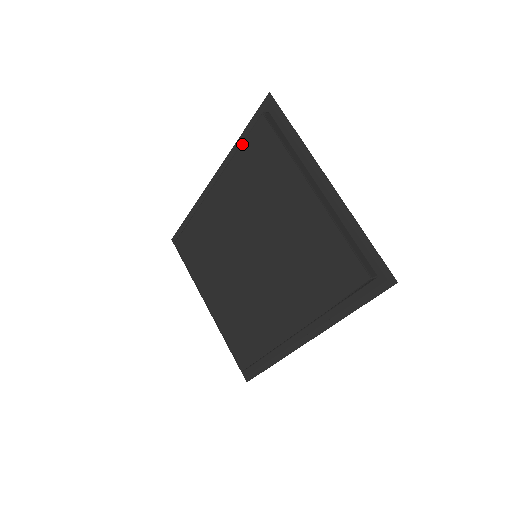
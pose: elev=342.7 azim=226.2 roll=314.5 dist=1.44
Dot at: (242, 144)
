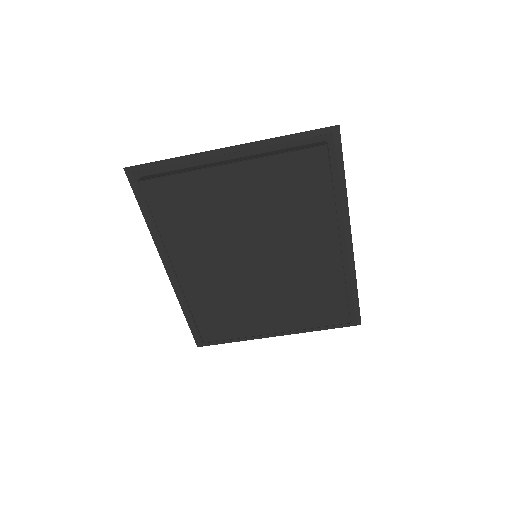
Dot at: (154, 217)
